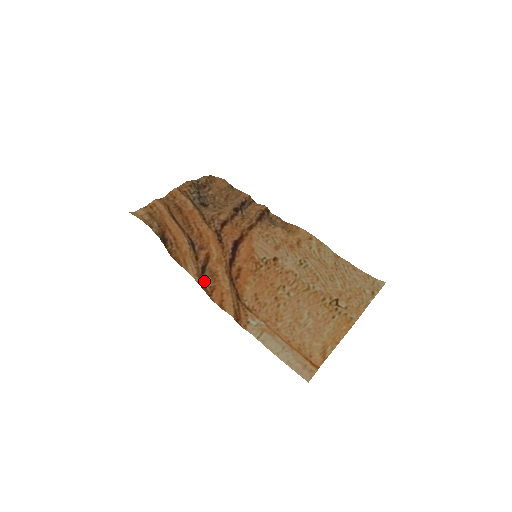
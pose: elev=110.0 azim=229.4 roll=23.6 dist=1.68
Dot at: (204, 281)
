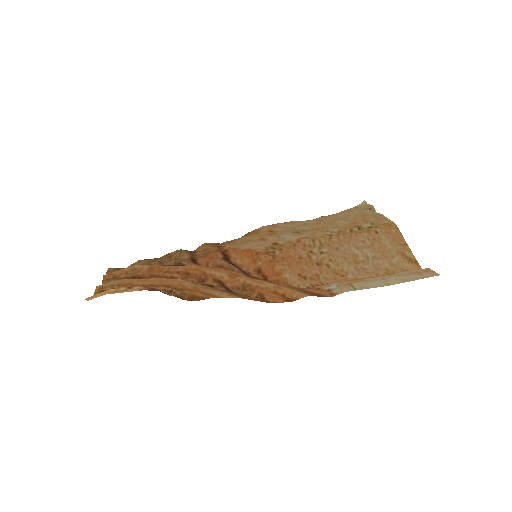
Dot at: (244, 296)
